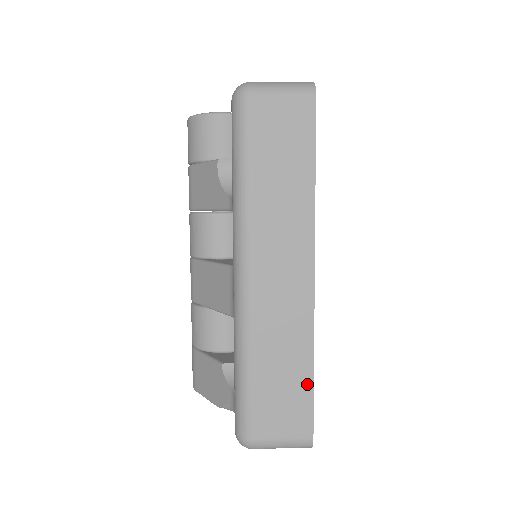
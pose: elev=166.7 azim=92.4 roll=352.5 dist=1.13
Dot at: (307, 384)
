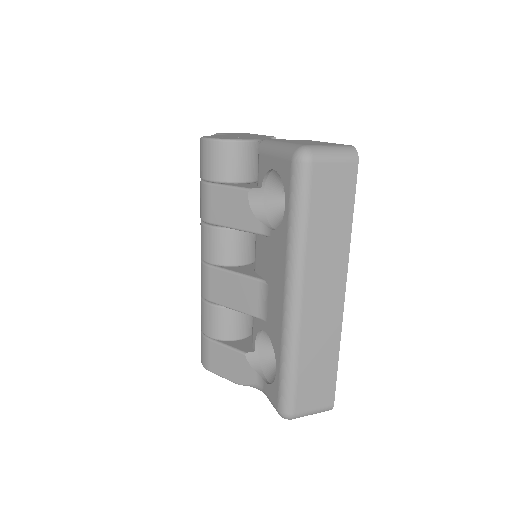
Dot at: (333, 370)
